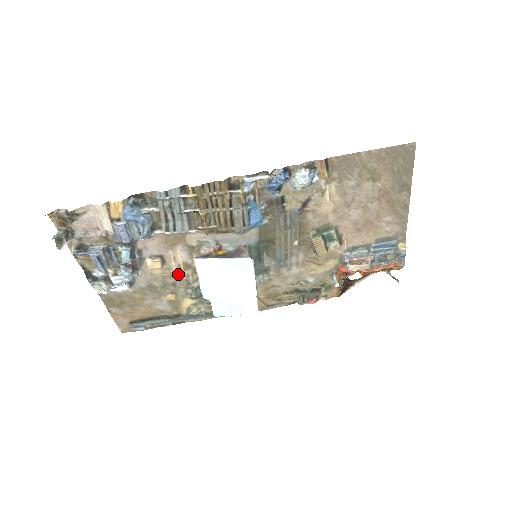
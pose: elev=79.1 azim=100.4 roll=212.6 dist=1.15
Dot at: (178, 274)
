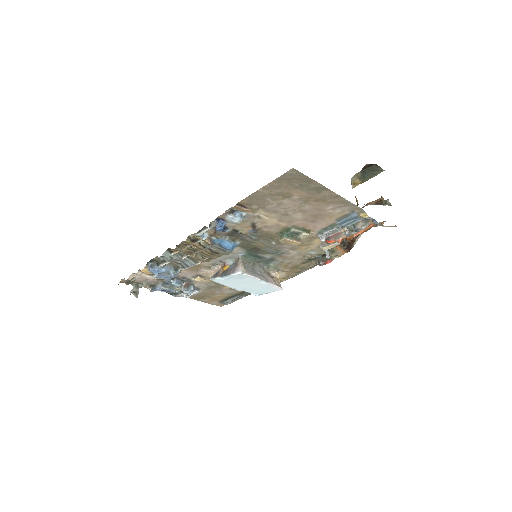
Dot at: occluded
